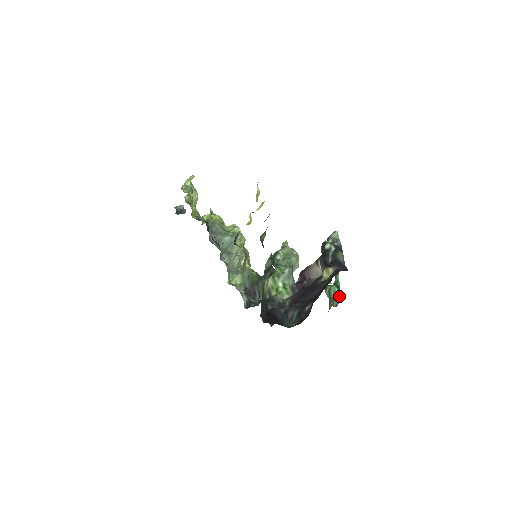
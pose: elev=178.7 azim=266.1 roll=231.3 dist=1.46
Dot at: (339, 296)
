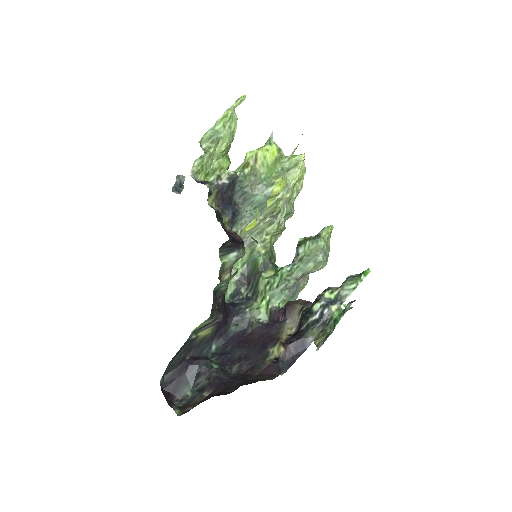
Dot at: (325, 339)
